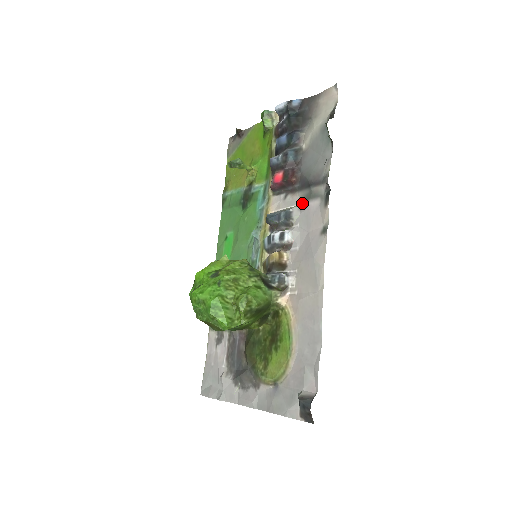
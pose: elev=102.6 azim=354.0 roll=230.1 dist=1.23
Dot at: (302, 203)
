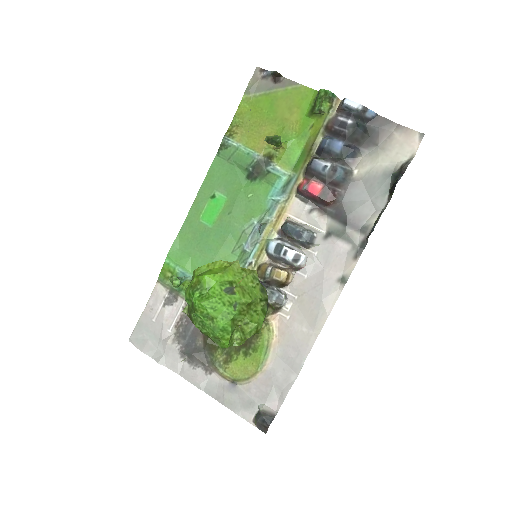
Dot at: (329, 234)
